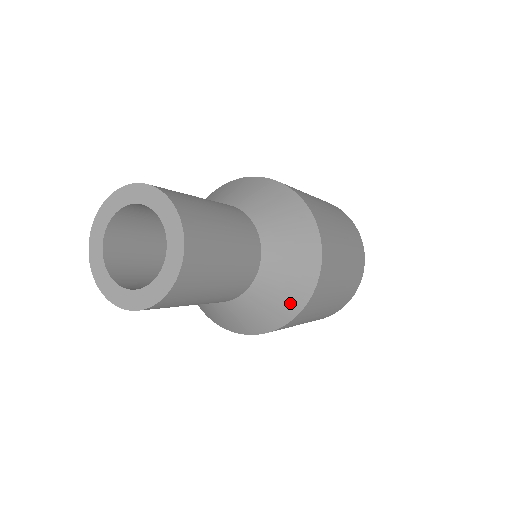
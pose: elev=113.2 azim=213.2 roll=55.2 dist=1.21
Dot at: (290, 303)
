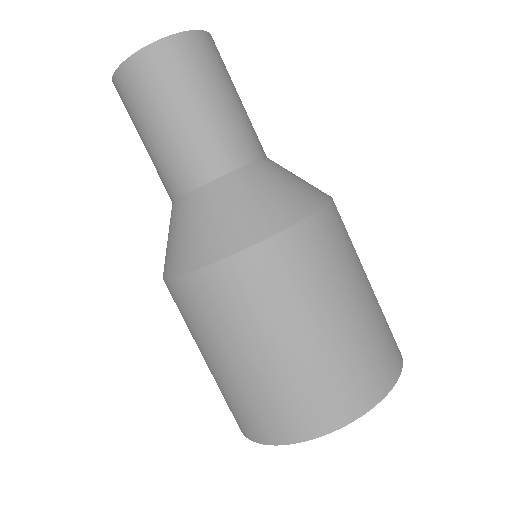
Dot at: (246, 225)
